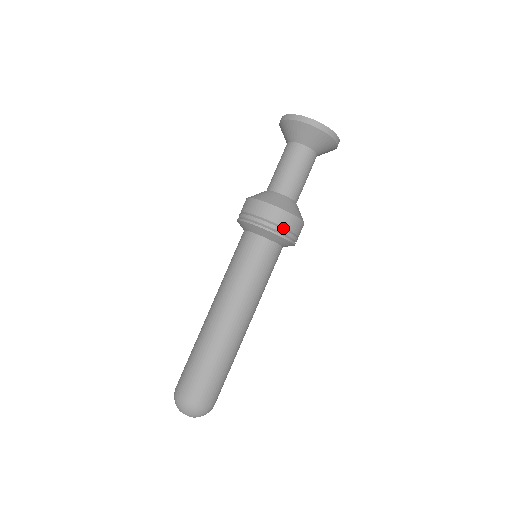
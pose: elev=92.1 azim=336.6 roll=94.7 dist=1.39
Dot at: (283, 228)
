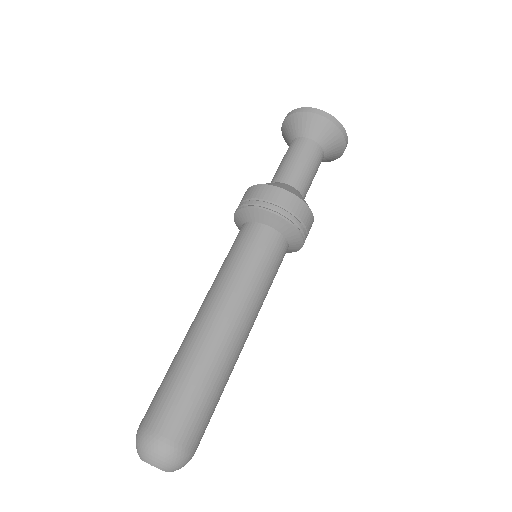
Dot at: (279, 207)
